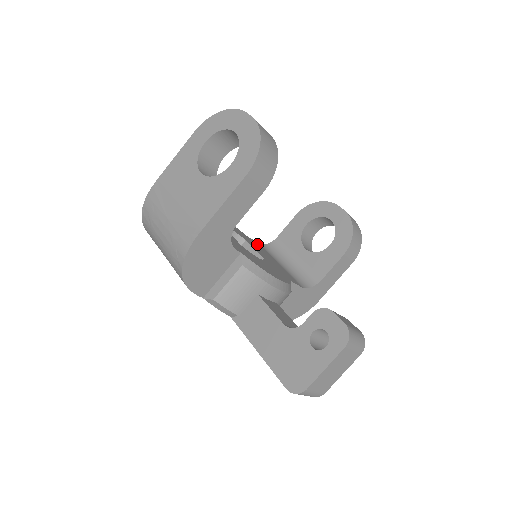
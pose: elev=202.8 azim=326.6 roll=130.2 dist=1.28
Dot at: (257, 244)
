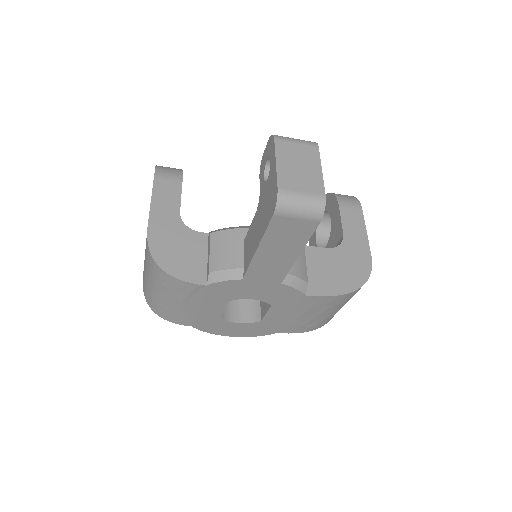
Dot at: occluded
